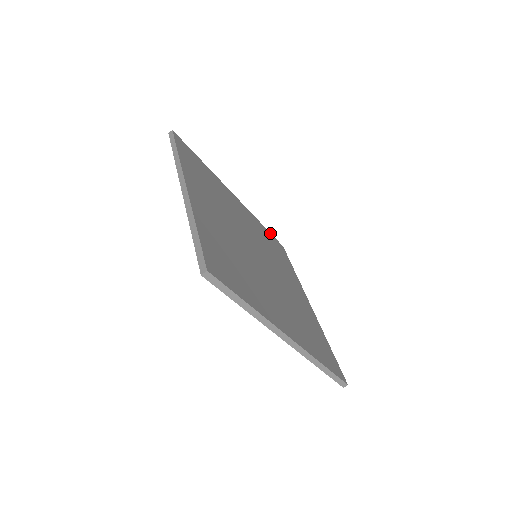
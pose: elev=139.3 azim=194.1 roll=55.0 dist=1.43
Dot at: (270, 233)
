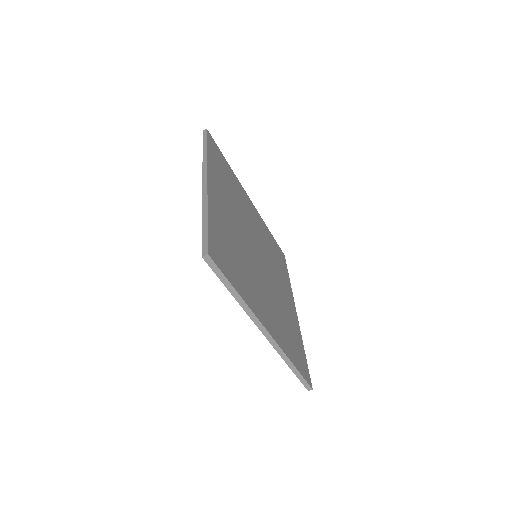
Dot at: (275, 240)
